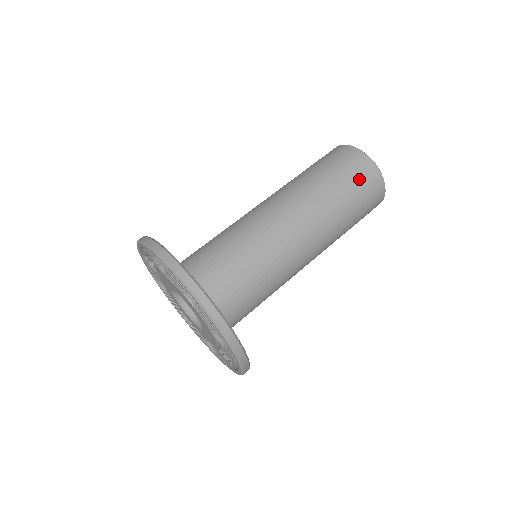
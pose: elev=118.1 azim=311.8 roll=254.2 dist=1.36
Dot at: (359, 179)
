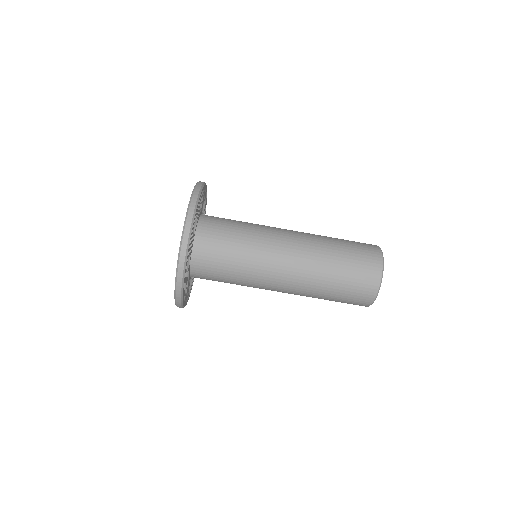
Dot at: (348, 303)
